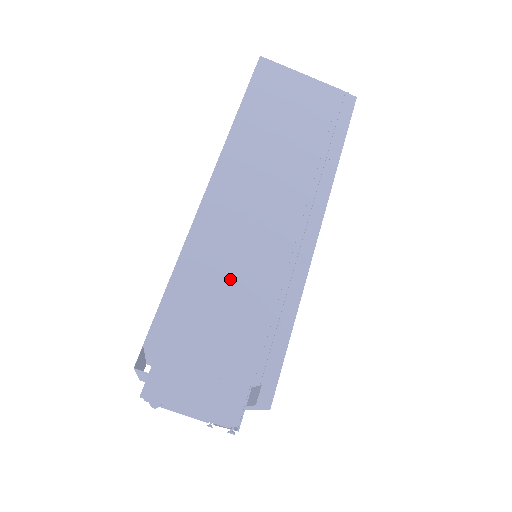
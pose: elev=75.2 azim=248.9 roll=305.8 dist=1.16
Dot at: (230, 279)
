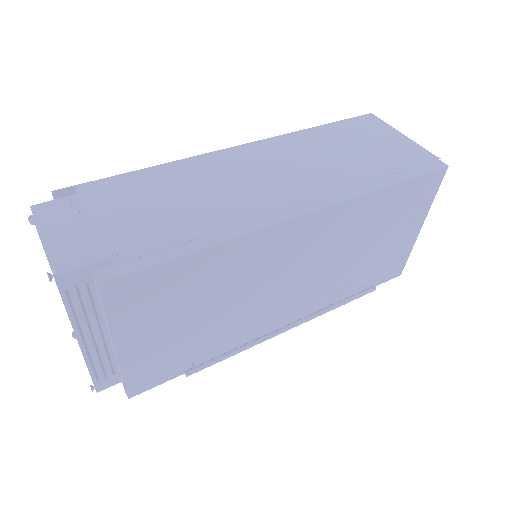
Dot at: (185, 193)
